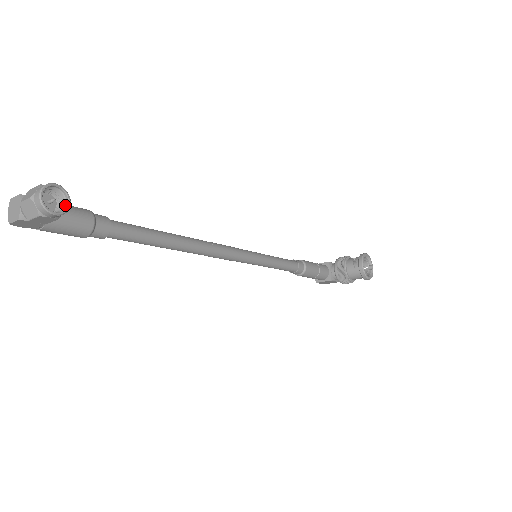
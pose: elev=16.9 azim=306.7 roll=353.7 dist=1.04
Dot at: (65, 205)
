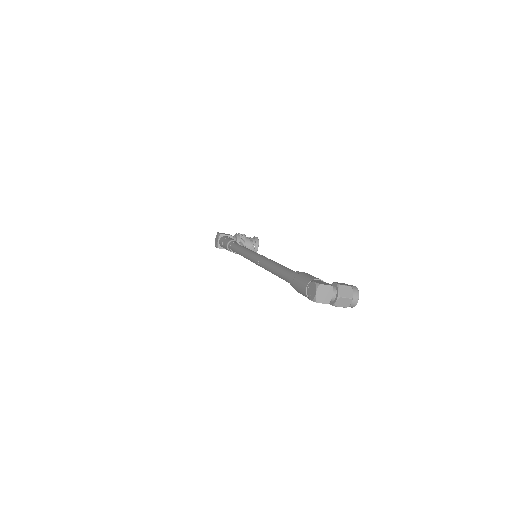
Dot at: occluded
